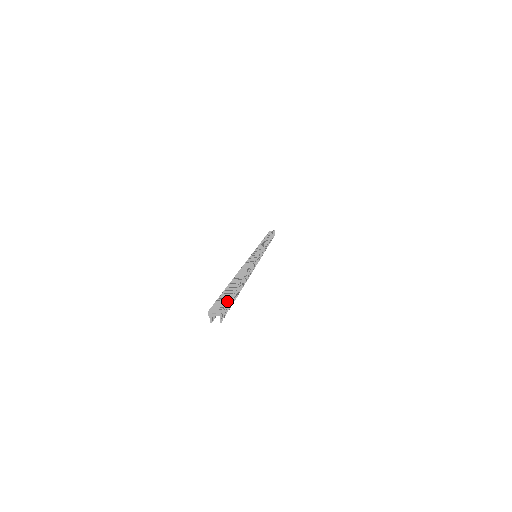
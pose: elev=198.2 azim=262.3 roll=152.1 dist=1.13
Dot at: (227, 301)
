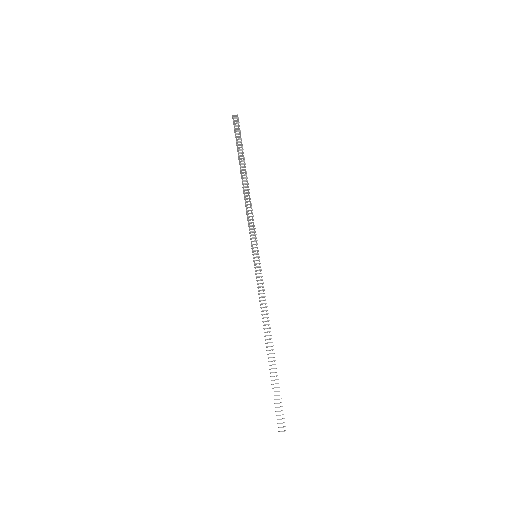
Dot at: occluded
